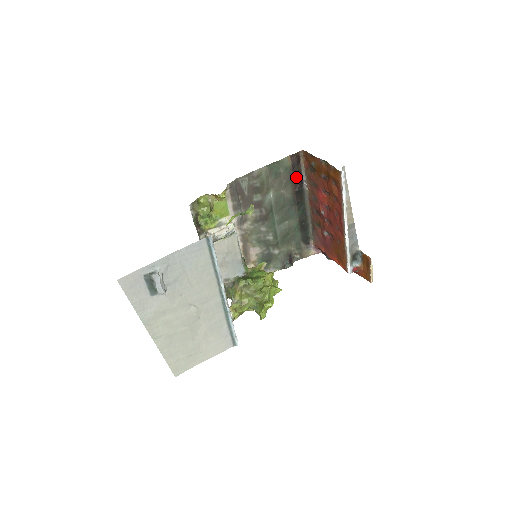
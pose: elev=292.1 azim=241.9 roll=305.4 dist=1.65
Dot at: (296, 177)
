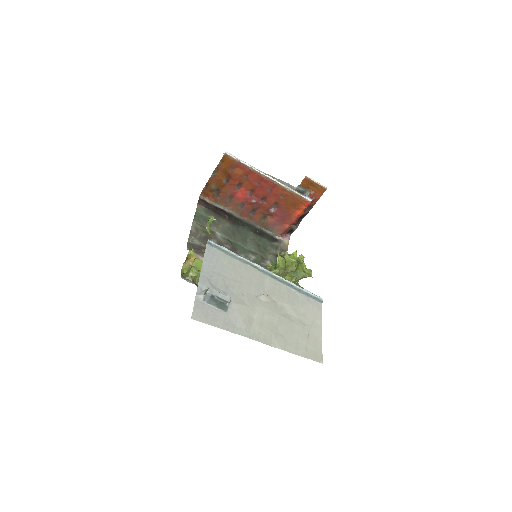
Dot at: (217, 211)
